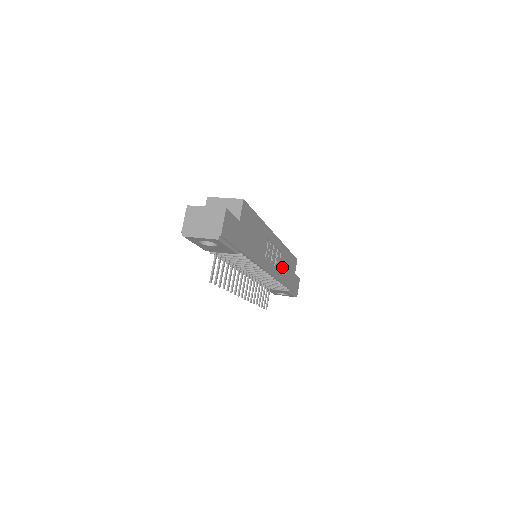
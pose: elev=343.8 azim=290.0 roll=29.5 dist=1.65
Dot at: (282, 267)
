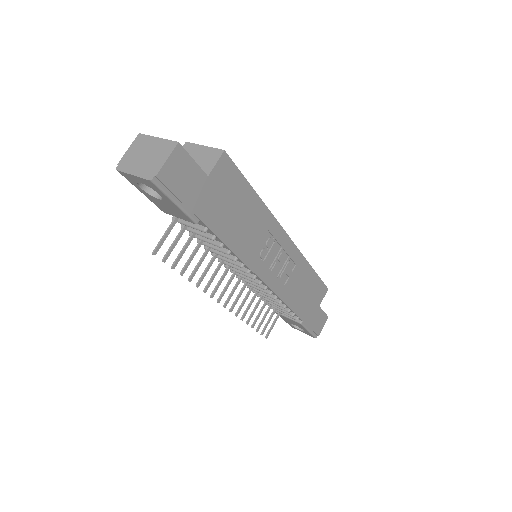
Dot at: (294, 285)
